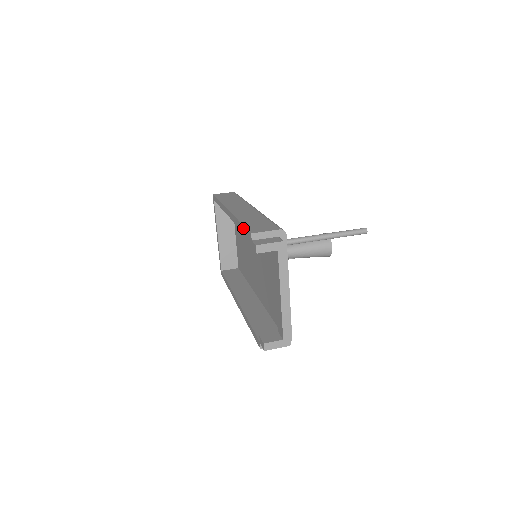
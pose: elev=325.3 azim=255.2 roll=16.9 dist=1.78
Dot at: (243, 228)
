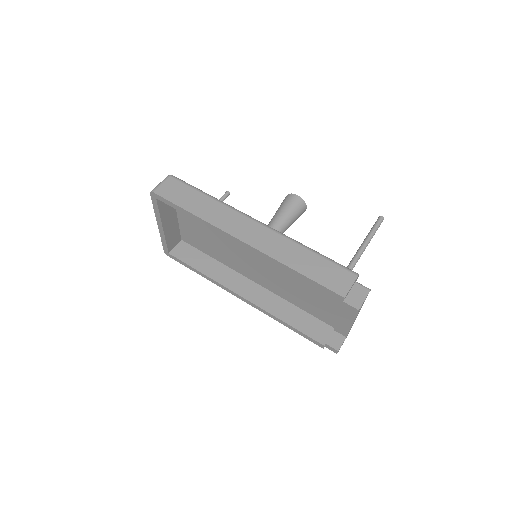
Dot at: (312, 282)
